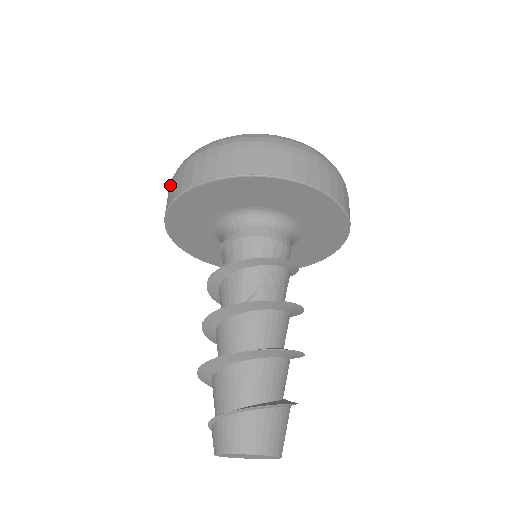
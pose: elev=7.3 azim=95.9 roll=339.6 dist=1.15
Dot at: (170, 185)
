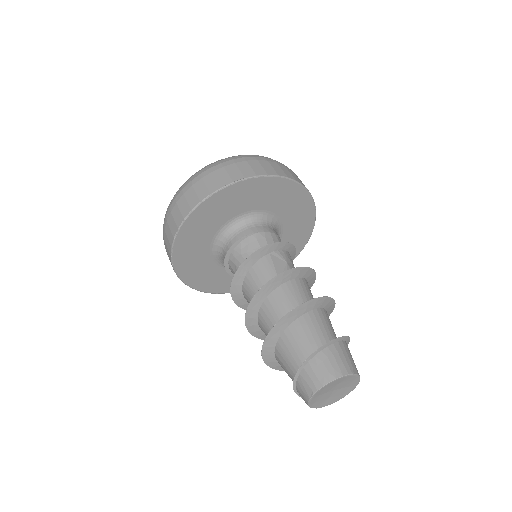
Dot at: (180, 198)
